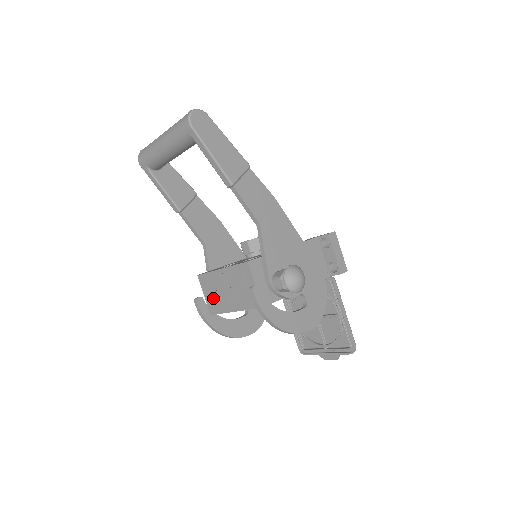
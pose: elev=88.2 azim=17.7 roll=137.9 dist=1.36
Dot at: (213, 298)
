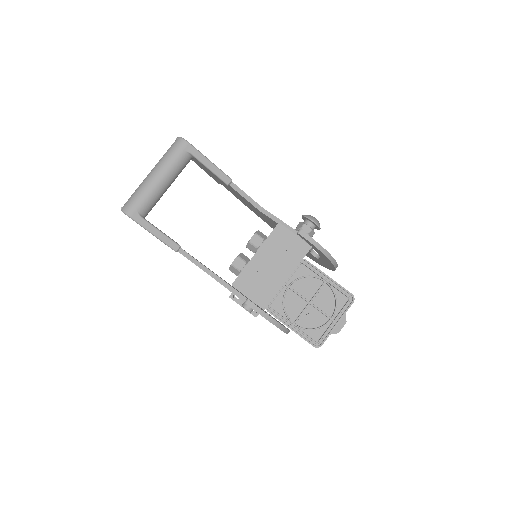
Dot at: (260, 289)
